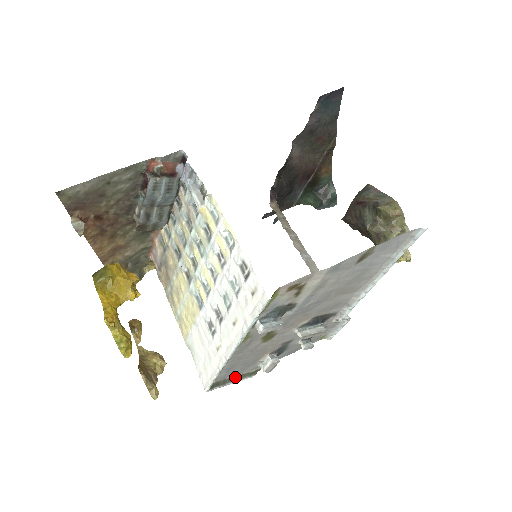
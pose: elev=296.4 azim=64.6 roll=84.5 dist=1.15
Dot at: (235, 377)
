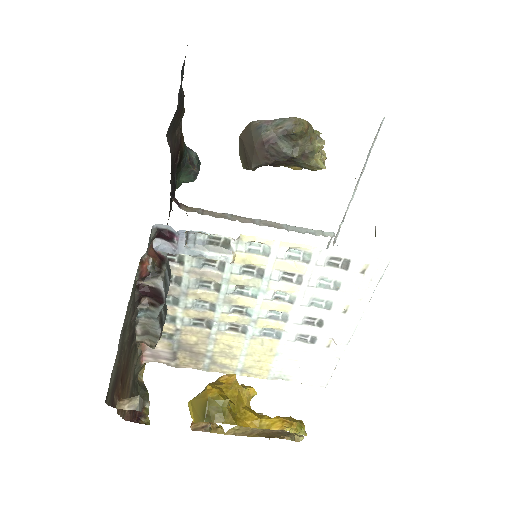
Dot at: occluded
